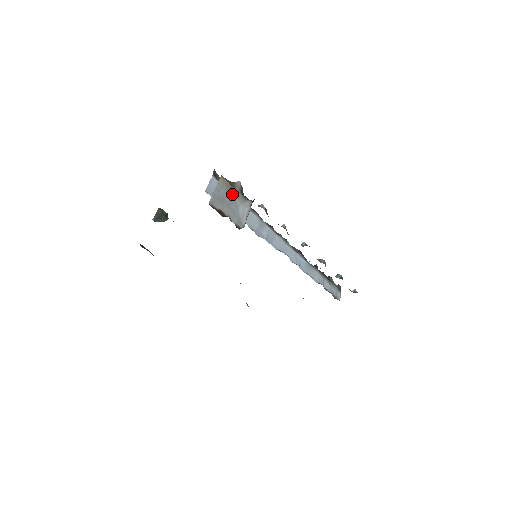
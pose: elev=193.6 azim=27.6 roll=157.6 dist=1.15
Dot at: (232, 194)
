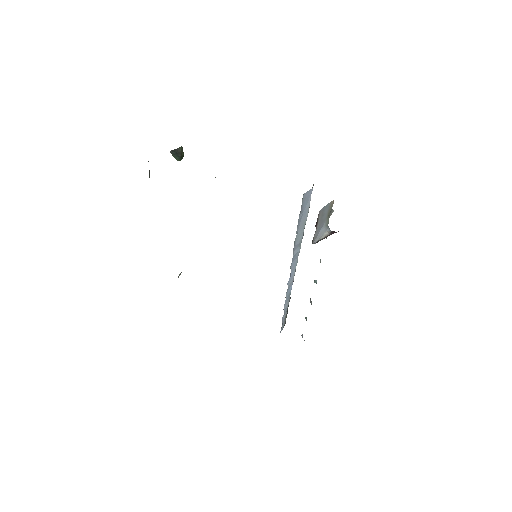
Dot at: (327, 216)
